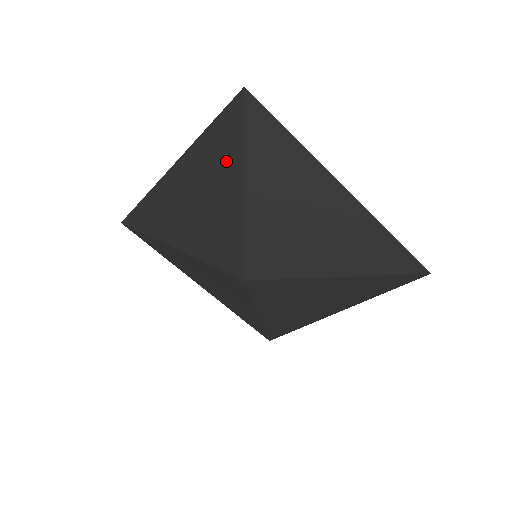
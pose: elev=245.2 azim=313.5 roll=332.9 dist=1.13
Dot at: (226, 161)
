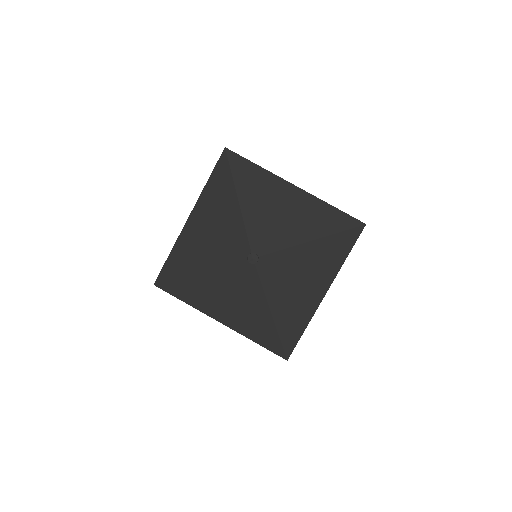
Dot at: (223, 190)
